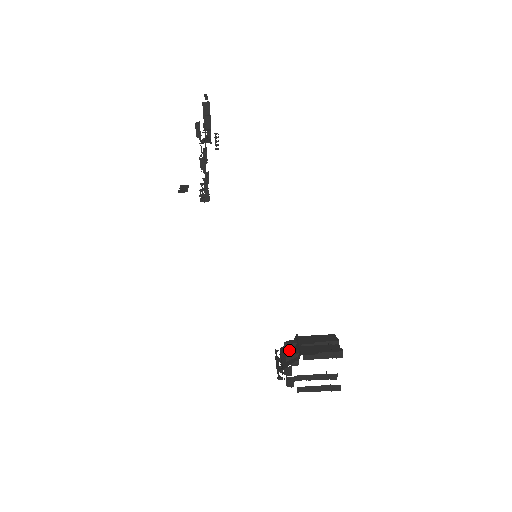
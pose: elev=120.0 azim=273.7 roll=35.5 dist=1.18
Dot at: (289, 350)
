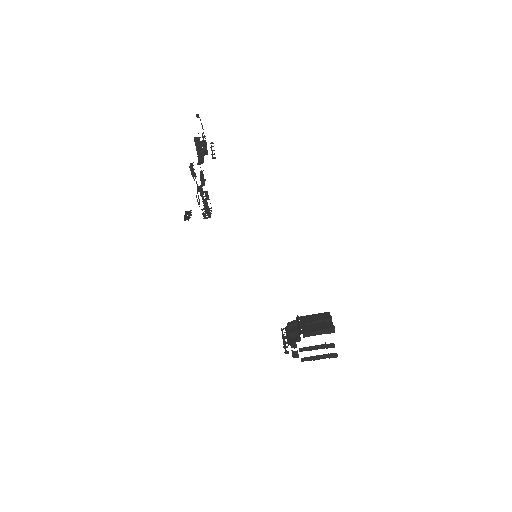
Dot at: (292, 329)
